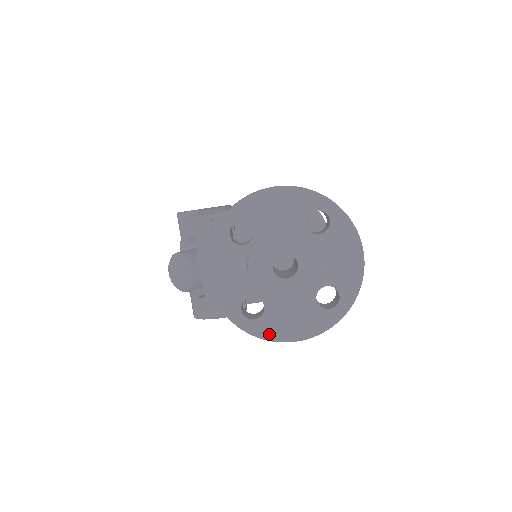
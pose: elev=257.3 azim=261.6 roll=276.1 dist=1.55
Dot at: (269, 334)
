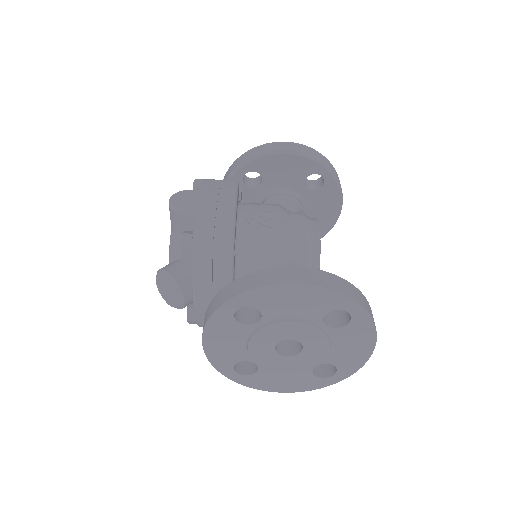
Dot at: (257, 385)
